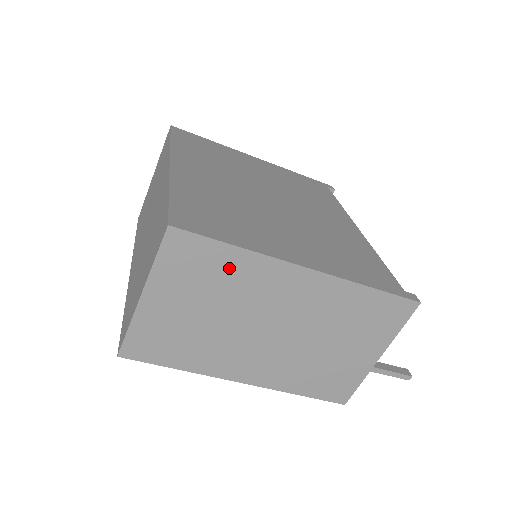
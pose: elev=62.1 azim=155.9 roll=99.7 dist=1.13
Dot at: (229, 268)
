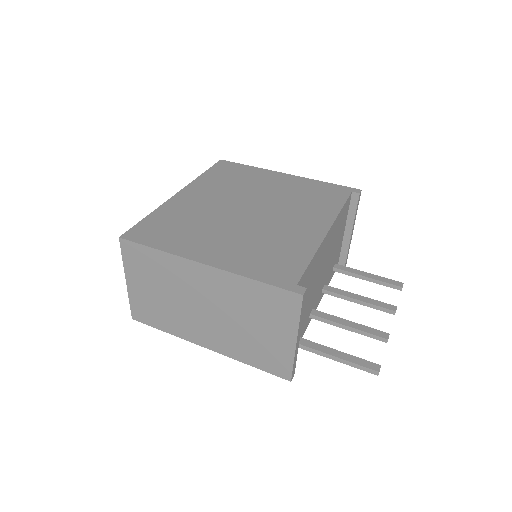
Dot at: (160, 264)
